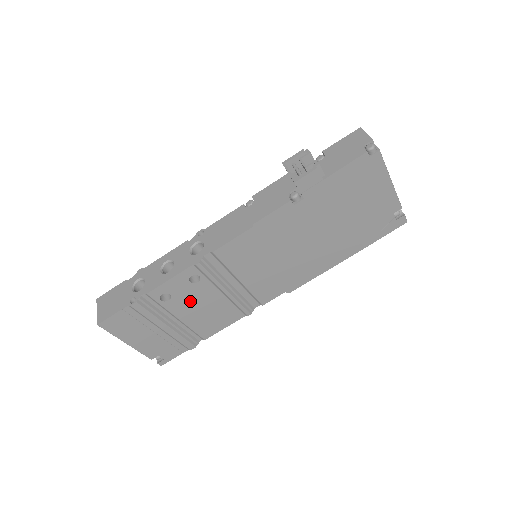
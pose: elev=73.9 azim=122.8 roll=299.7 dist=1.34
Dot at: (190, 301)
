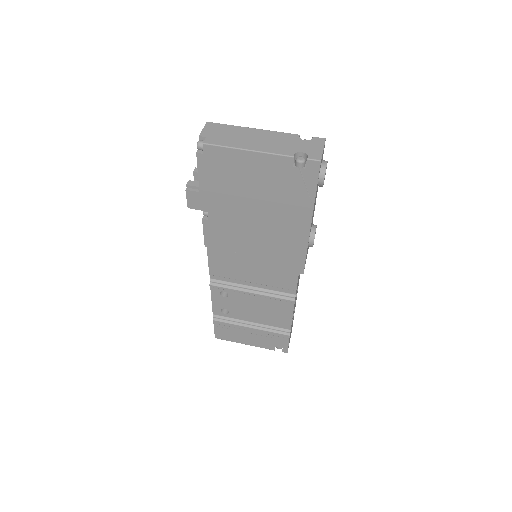
Dot at: (242, 308)
